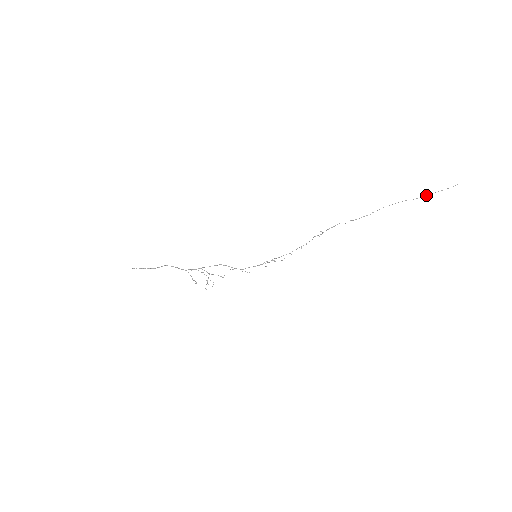
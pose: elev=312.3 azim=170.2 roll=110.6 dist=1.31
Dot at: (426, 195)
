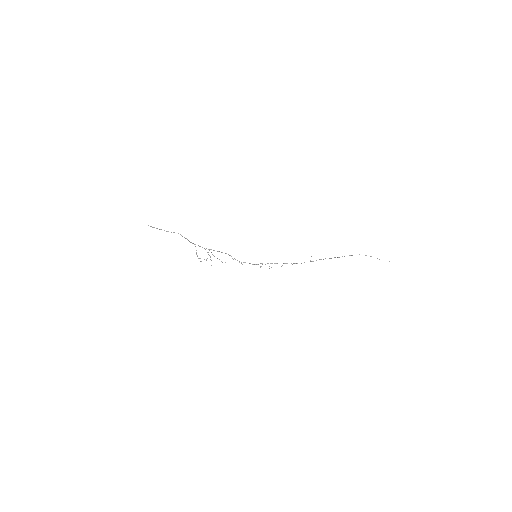
Dot at: occluded
